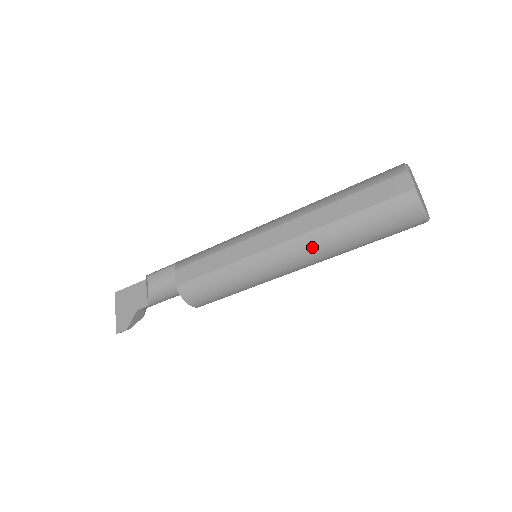
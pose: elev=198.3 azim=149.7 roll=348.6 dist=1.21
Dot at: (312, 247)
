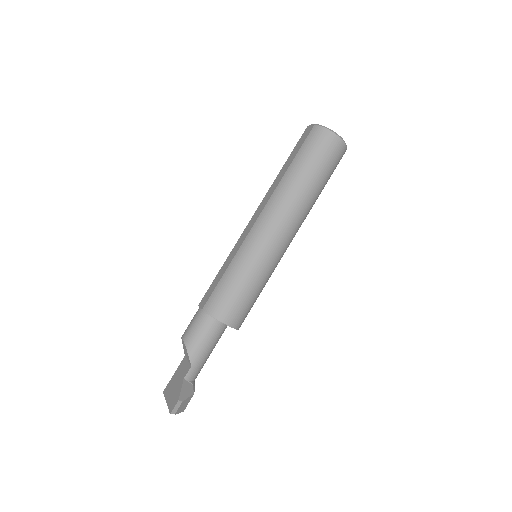
Dot at: (281, 200)
